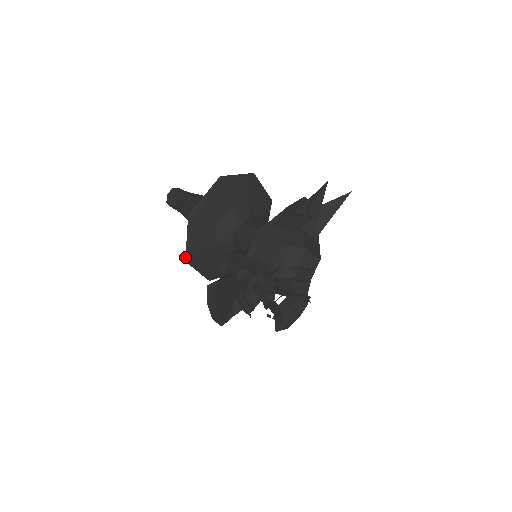
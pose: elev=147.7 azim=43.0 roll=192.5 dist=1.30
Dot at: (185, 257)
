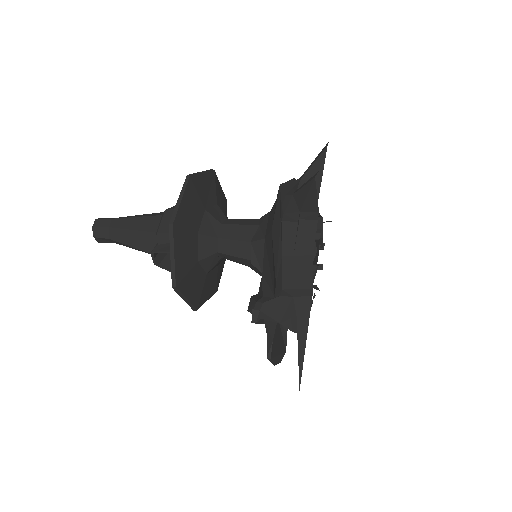
Dot at: occluded
